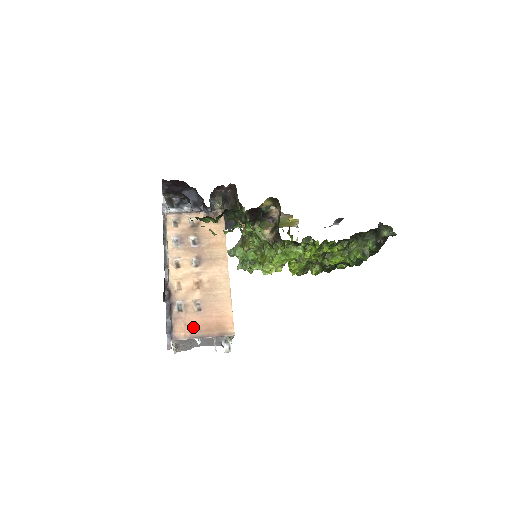
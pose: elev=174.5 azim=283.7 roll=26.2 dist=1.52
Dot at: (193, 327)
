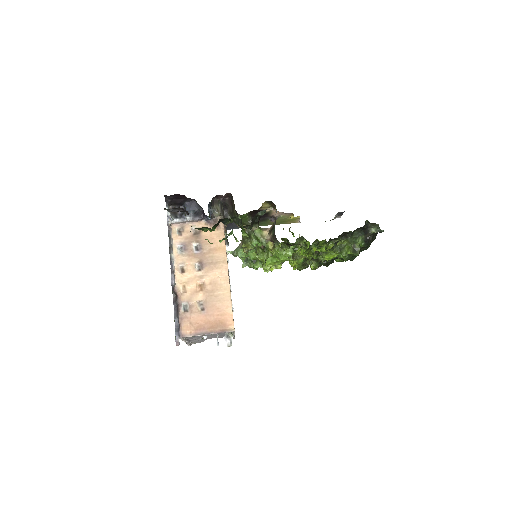
Dot at: (197, 325)
